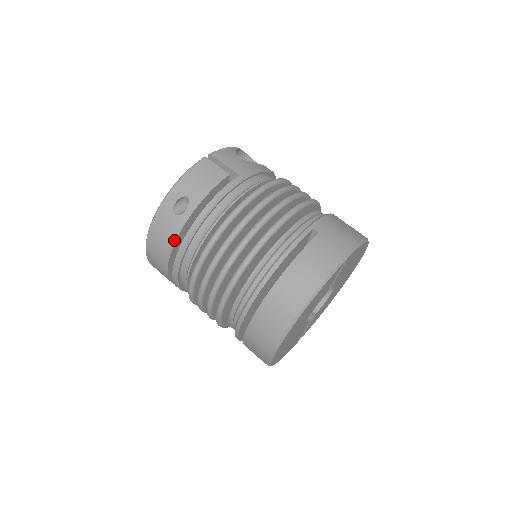
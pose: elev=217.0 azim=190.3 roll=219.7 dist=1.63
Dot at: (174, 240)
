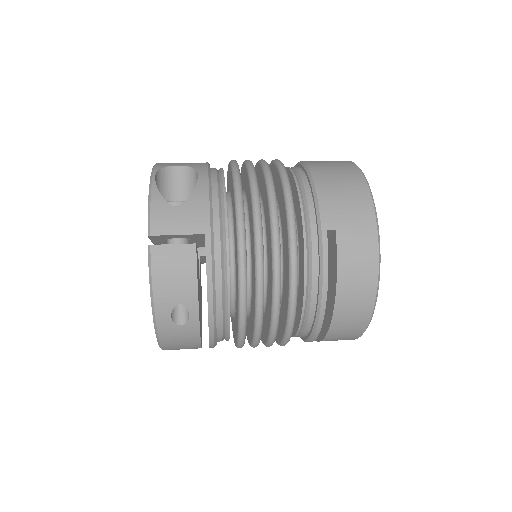
Dot at: (198, 340)
